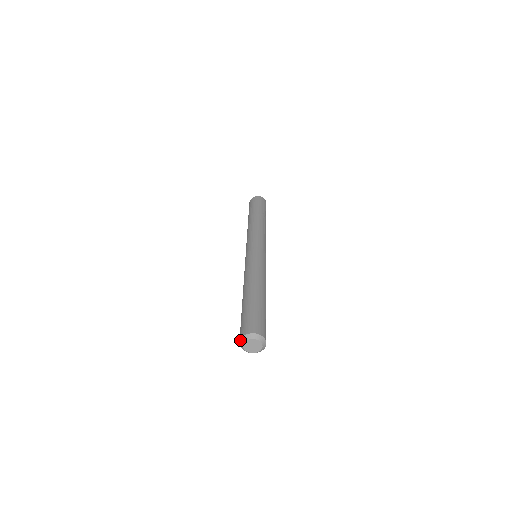
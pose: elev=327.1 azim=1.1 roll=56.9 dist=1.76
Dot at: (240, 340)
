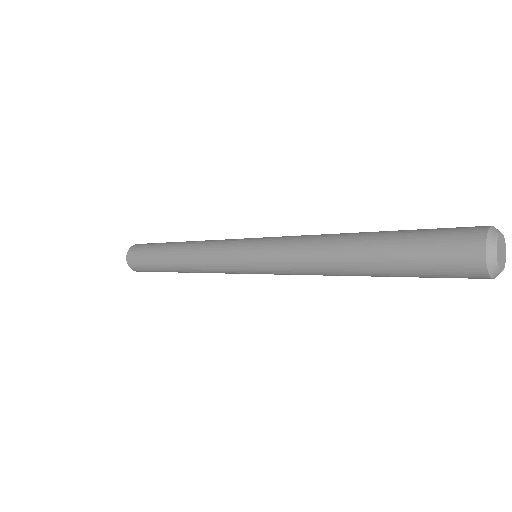
Dot at: (486, 246)
